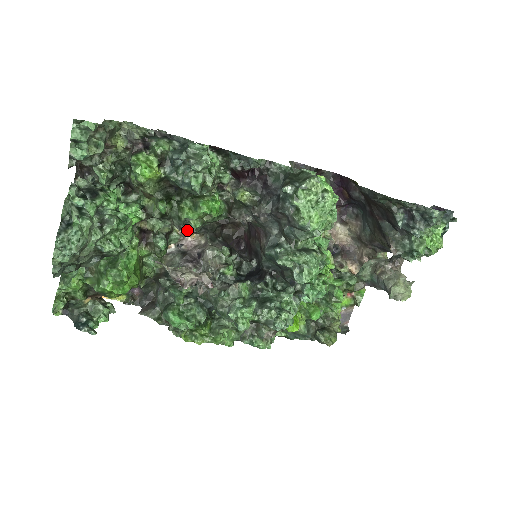
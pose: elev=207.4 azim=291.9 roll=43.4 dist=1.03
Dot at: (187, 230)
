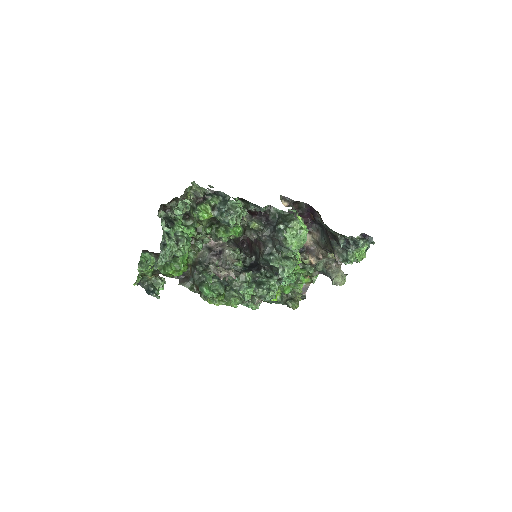
Dot at: occluded
